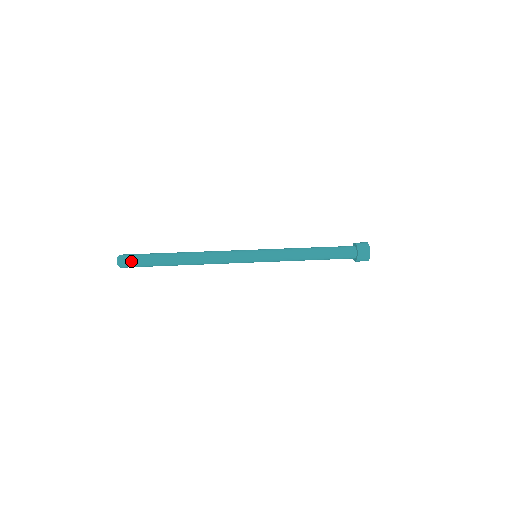
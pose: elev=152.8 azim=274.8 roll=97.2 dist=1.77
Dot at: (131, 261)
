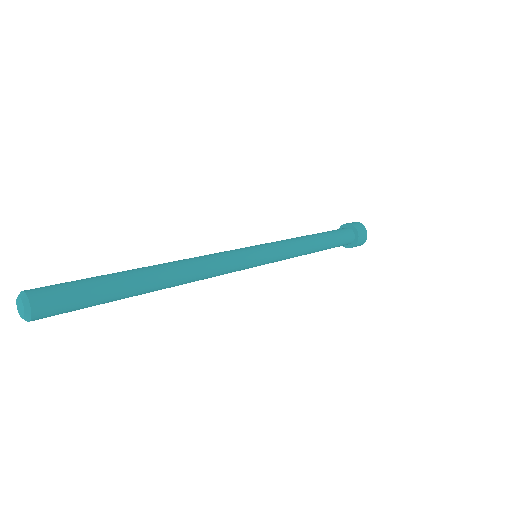
Dot at: (54, 286)
